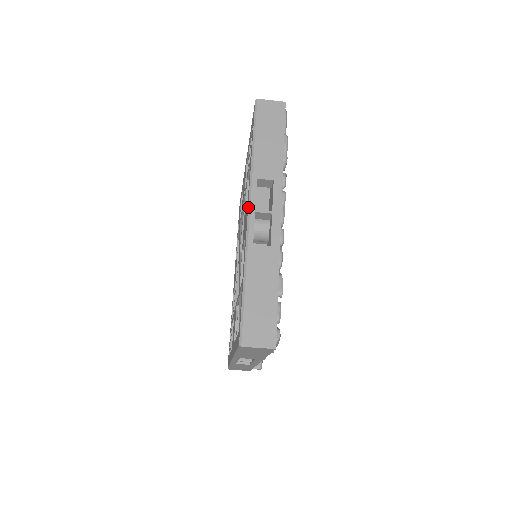
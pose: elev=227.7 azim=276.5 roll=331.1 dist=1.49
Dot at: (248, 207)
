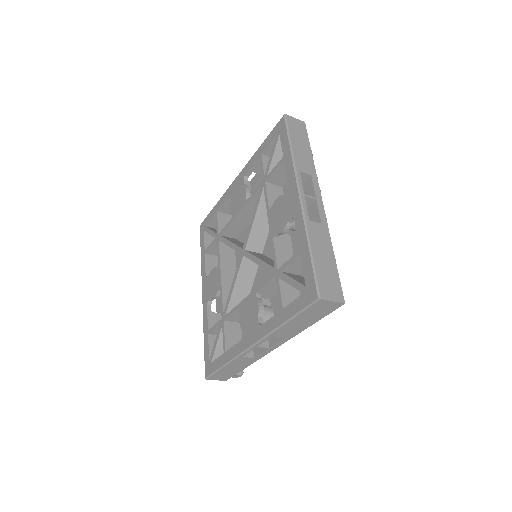
Dot at: (298, 191)
